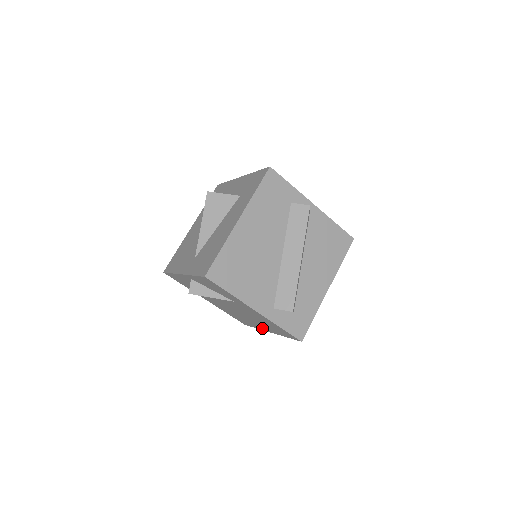
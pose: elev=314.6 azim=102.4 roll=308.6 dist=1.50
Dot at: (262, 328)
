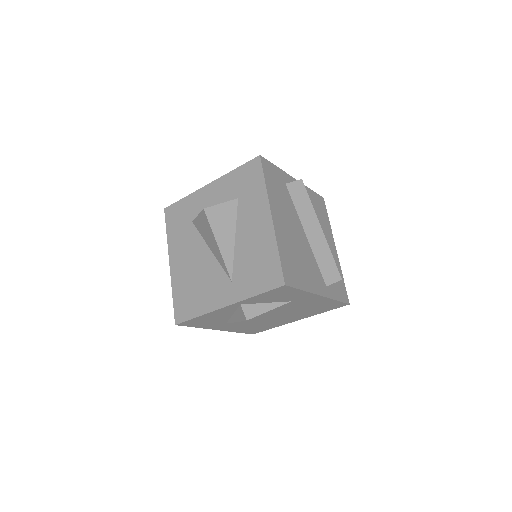
Dot at: (288, 321)
